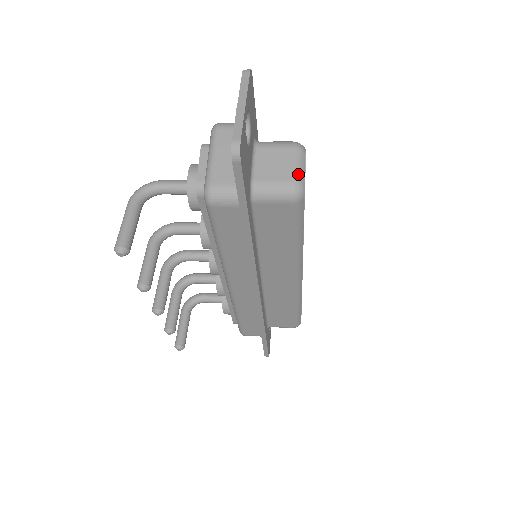
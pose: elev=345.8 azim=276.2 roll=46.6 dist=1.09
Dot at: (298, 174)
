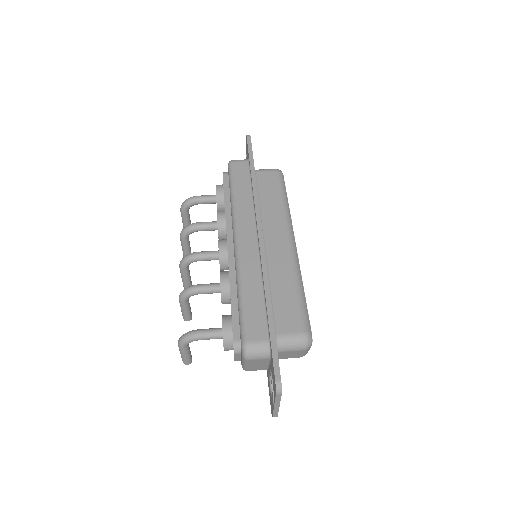
Dot at: (305, 354)
